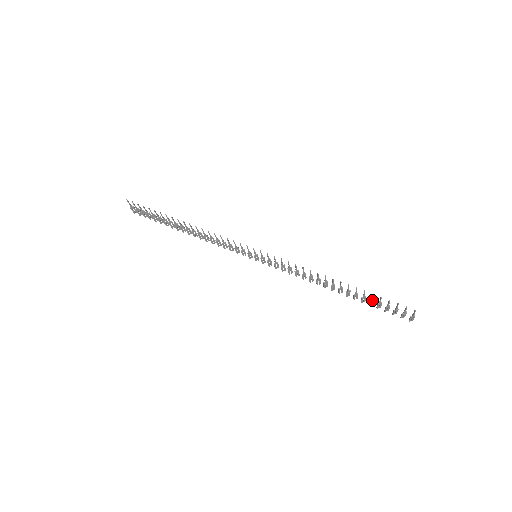
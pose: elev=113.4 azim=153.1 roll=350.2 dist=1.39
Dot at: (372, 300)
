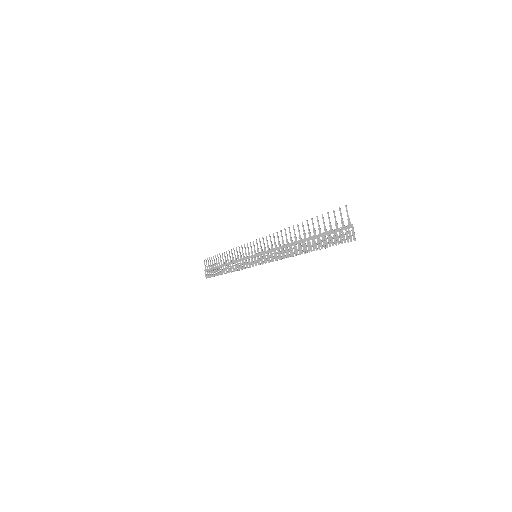
Dot at: (321, 234)
